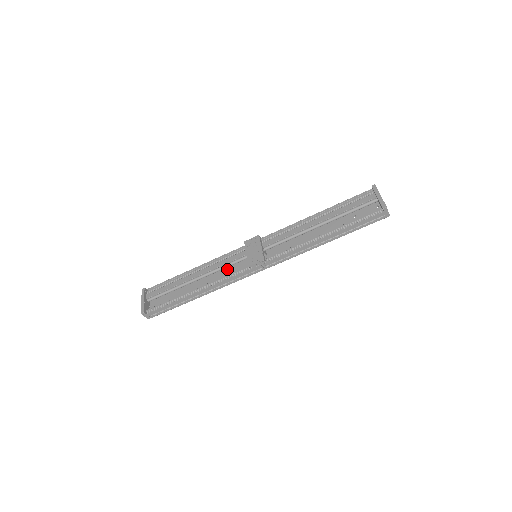
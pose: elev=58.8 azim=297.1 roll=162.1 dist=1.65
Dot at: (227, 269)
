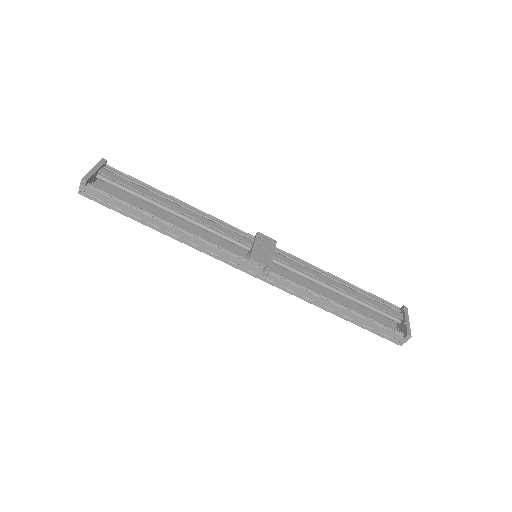
Dot at: (214, 237)
